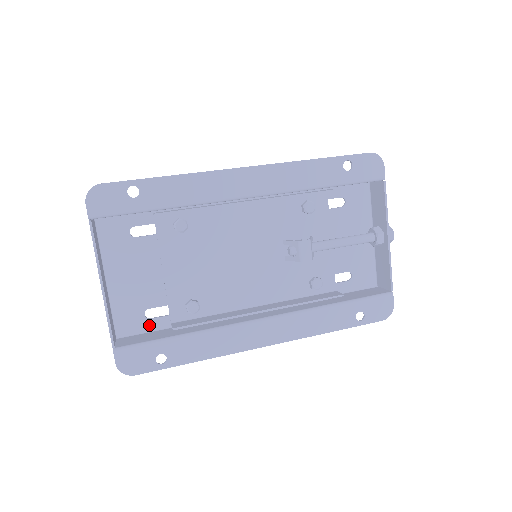
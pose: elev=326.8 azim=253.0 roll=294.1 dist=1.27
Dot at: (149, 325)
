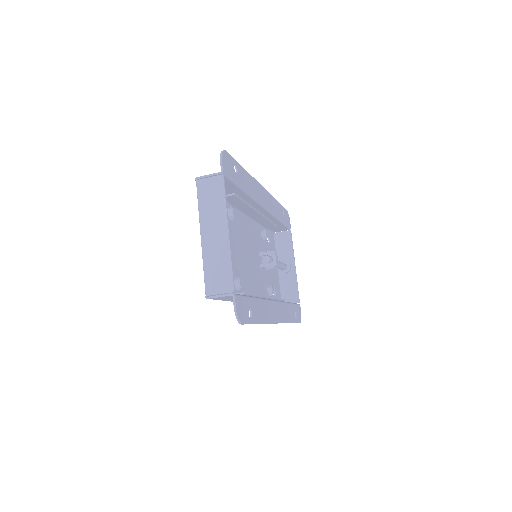
Dot at: occluded
